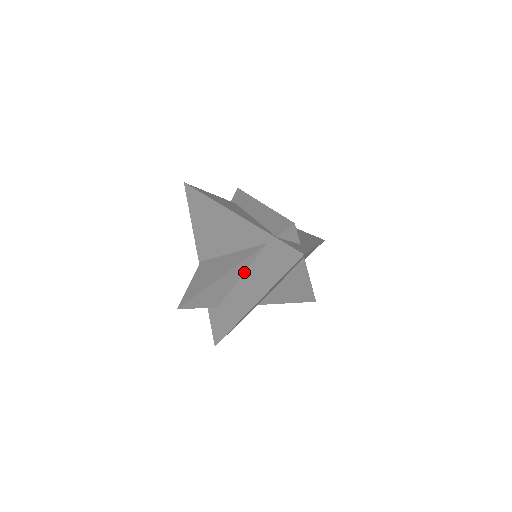
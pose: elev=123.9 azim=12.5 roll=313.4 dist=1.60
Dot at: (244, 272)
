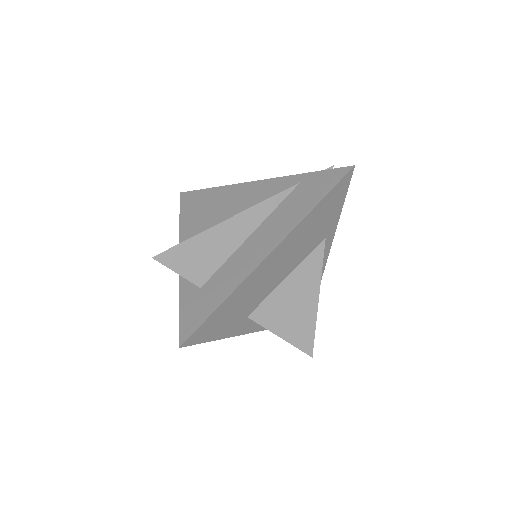
Dot at: (260, 224)
